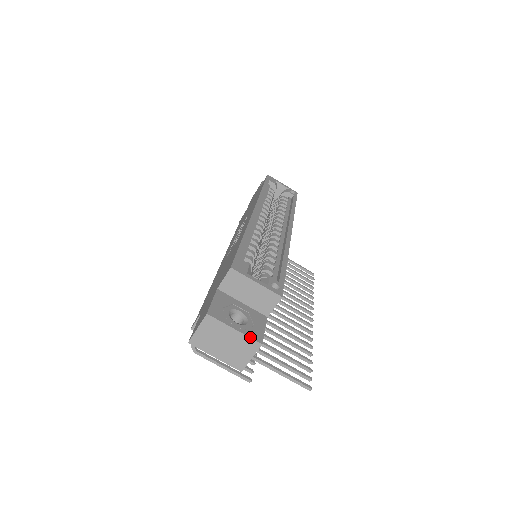
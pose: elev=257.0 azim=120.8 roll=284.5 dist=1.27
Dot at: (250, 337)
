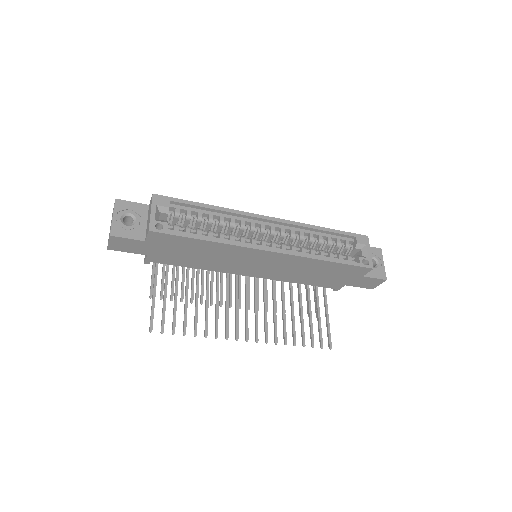
Dot at: (112, 227)
